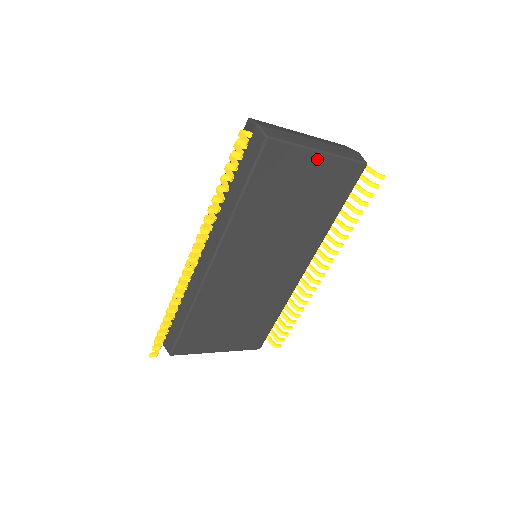
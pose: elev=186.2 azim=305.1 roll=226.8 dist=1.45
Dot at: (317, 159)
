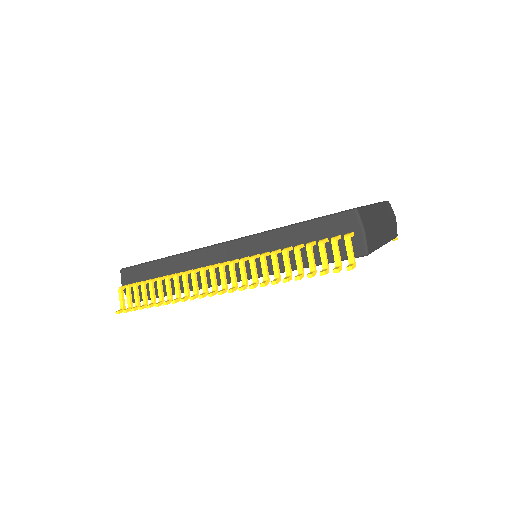
Dot at: occluded
